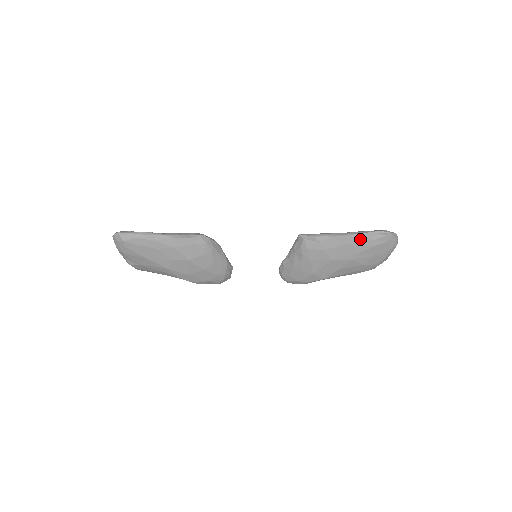
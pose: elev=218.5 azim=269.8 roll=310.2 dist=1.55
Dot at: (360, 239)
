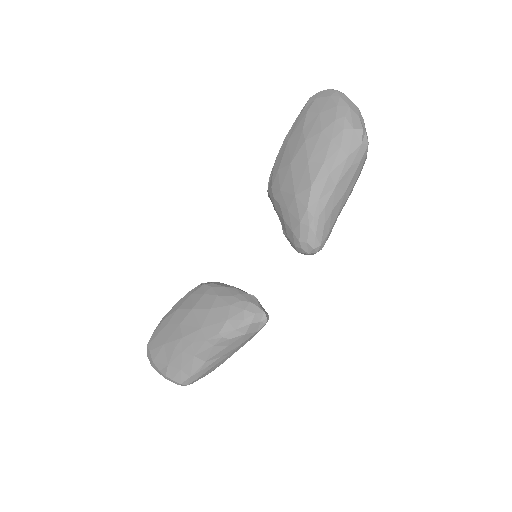
Dot at: (294, 126)
